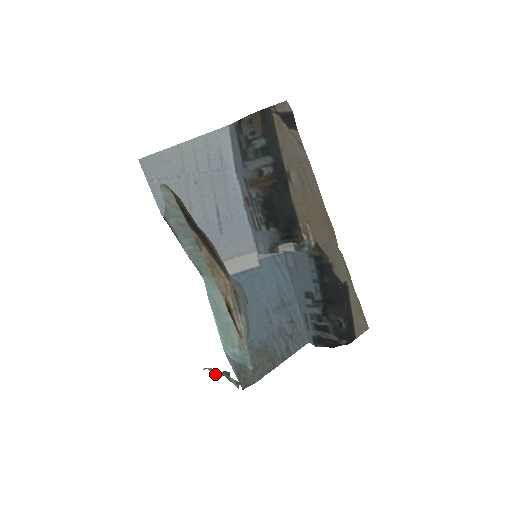
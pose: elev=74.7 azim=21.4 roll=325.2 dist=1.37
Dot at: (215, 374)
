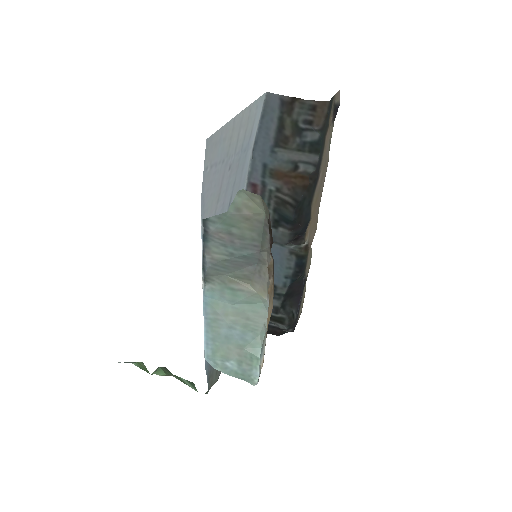
Dot at: (146, 370)
